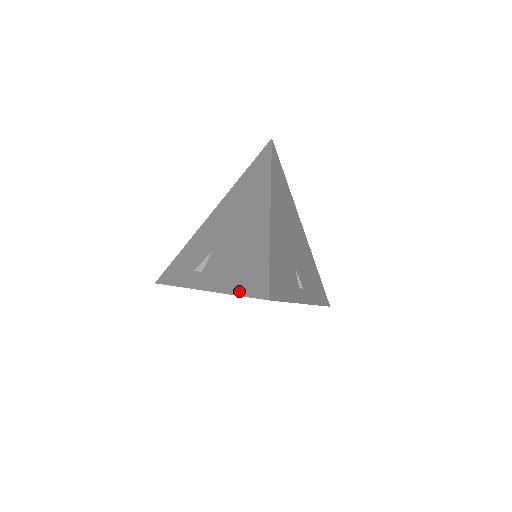
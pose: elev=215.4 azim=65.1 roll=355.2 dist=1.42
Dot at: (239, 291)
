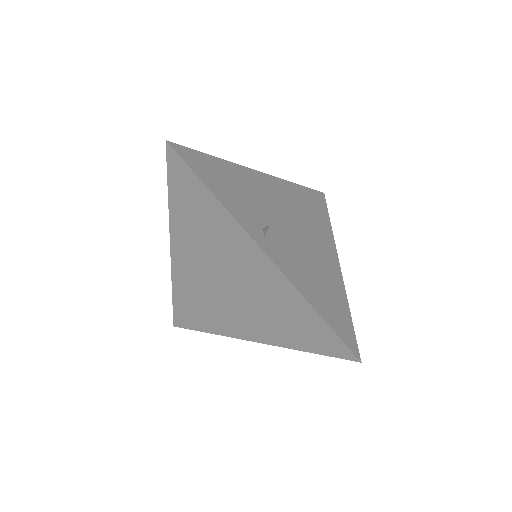
Dot at: occluded
